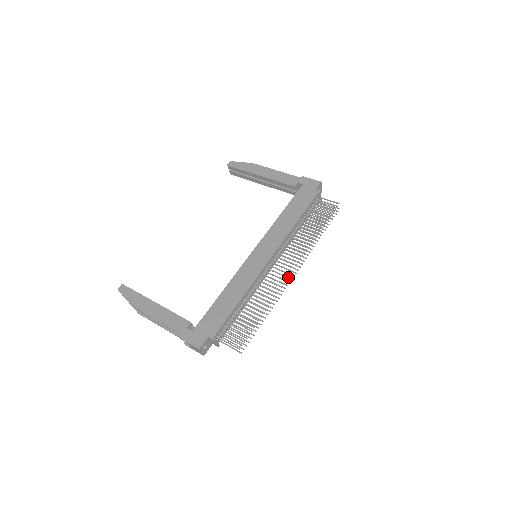
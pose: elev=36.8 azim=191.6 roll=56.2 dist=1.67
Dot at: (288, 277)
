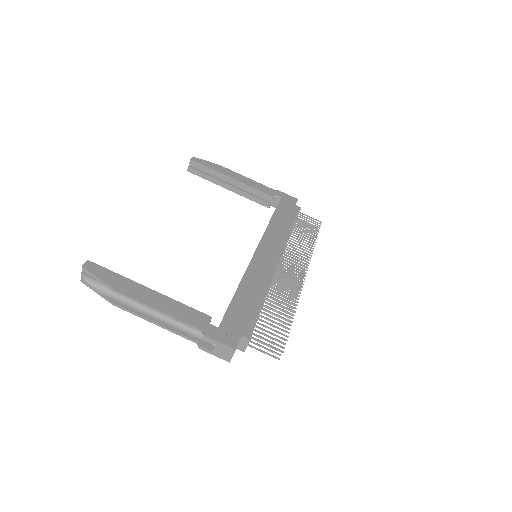
Dot at: occluded
